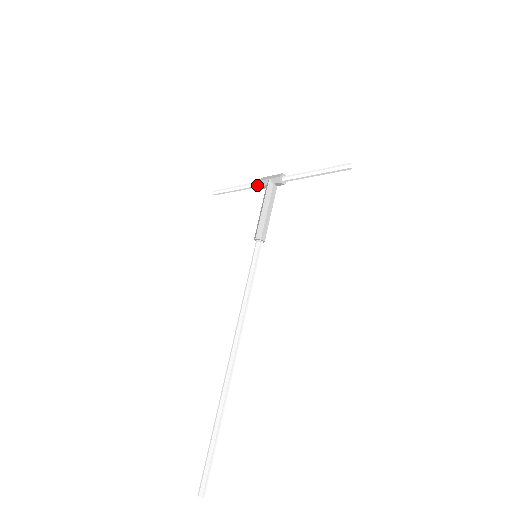
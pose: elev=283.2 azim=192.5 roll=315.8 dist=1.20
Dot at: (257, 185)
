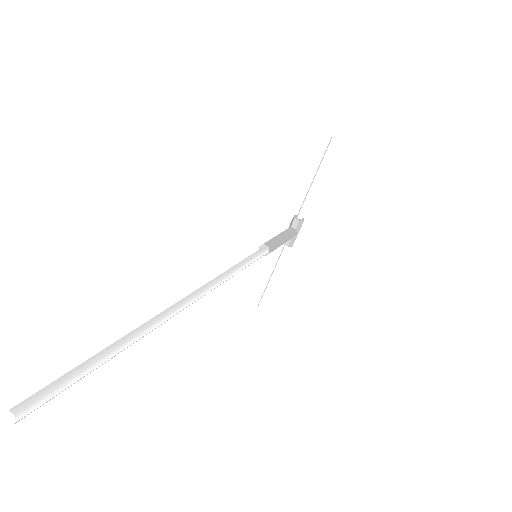
Dot at: (283, 249)
